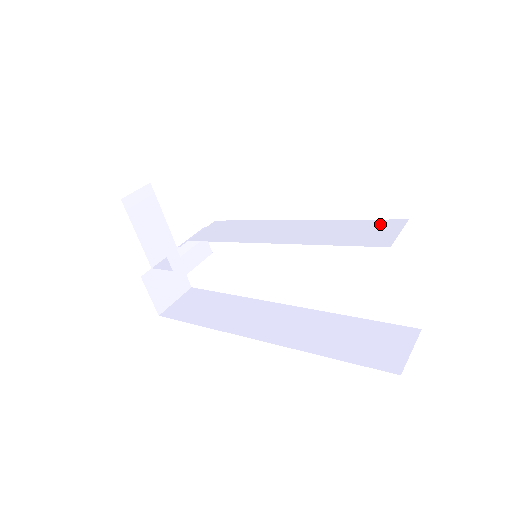
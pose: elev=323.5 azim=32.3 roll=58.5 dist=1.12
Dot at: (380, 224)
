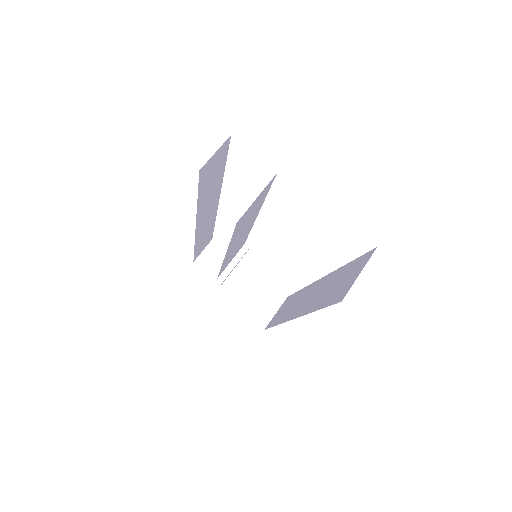
Dot at: (268, 187)
